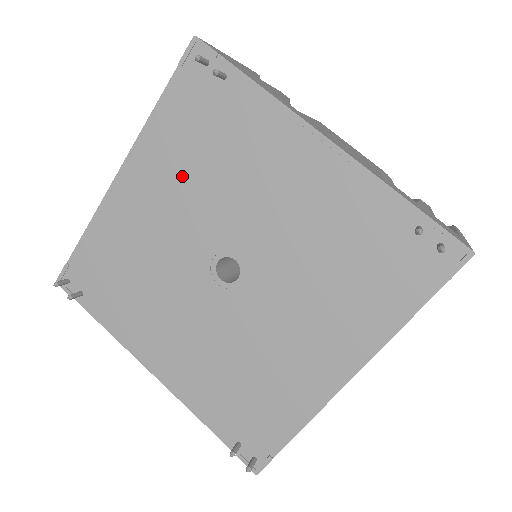
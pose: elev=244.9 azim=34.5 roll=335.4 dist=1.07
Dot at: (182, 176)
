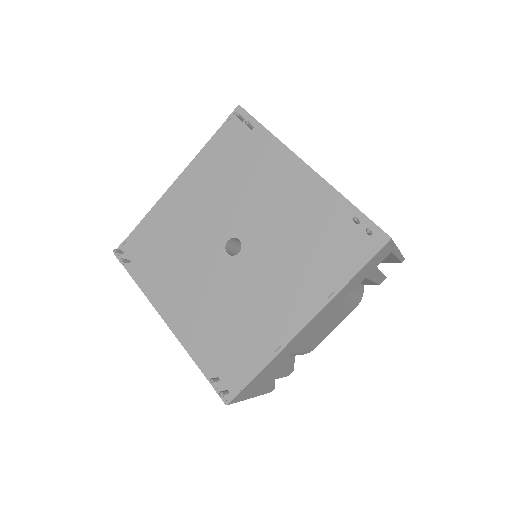
Dot at: (215, 185)
